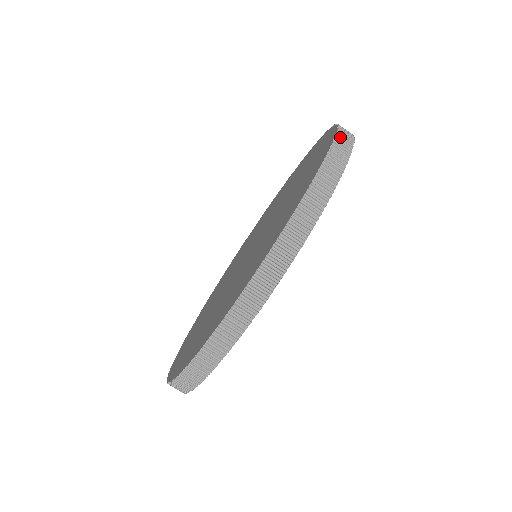
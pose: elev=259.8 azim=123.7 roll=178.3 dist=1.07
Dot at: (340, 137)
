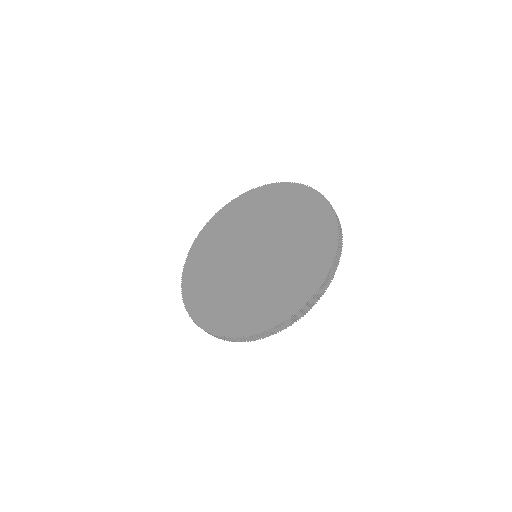
Dot at: (335, 260)
